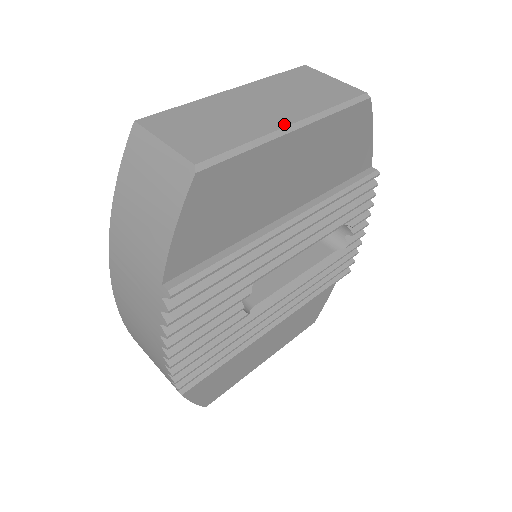
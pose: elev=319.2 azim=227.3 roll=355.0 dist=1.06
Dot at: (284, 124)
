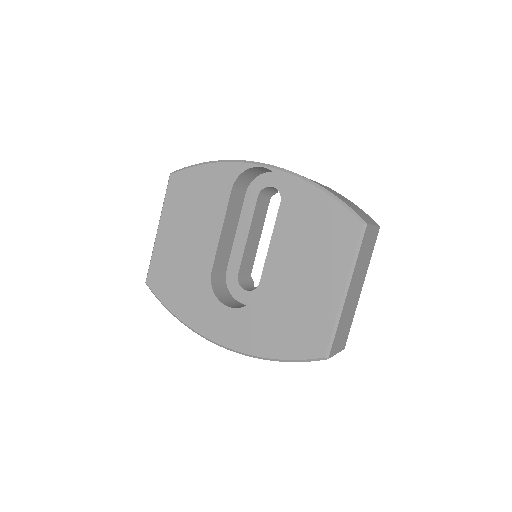
Dot at: occluded
